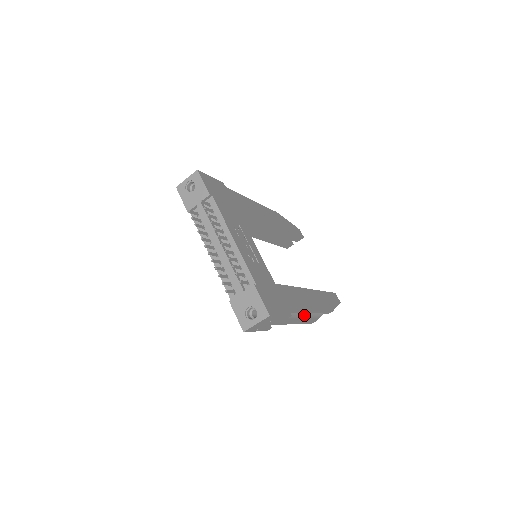
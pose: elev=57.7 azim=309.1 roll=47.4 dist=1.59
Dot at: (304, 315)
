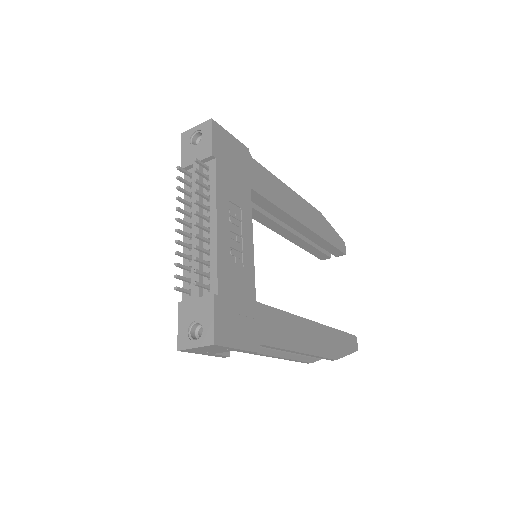
Dot at: occluded
